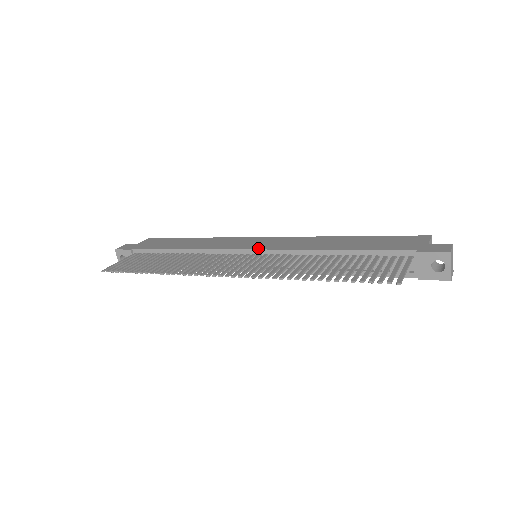
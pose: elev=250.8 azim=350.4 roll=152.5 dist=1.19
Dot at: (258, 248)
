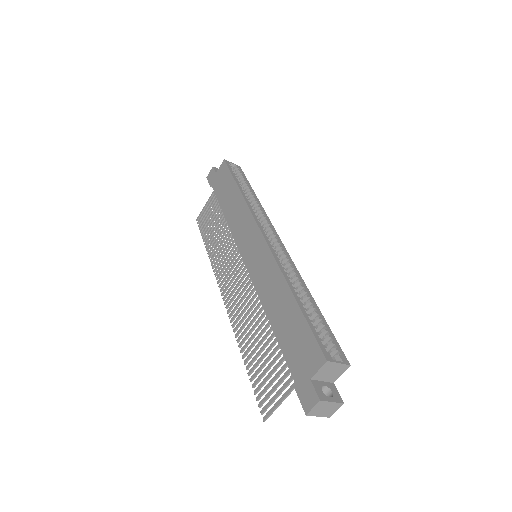
Dot at: (246, 263)
